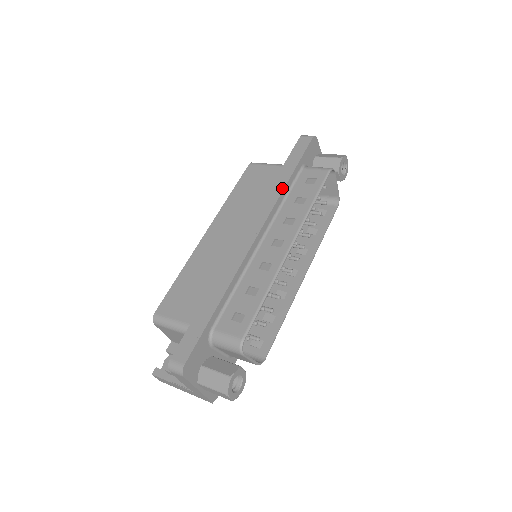
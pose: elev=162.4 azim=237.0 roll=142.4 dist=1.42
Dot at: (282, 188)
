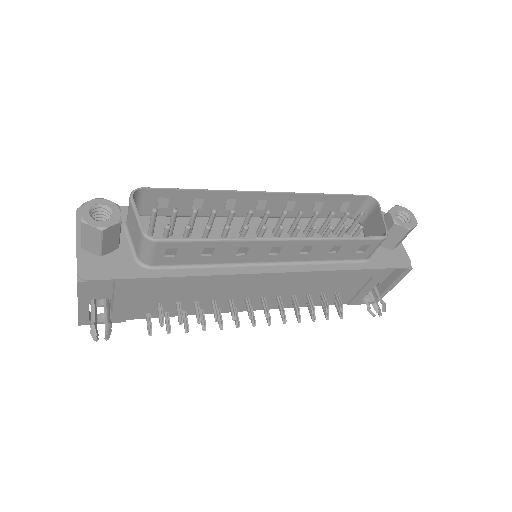
Dot at: occluded
